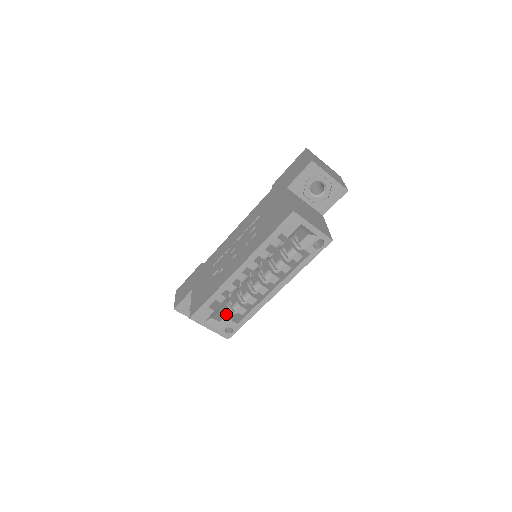
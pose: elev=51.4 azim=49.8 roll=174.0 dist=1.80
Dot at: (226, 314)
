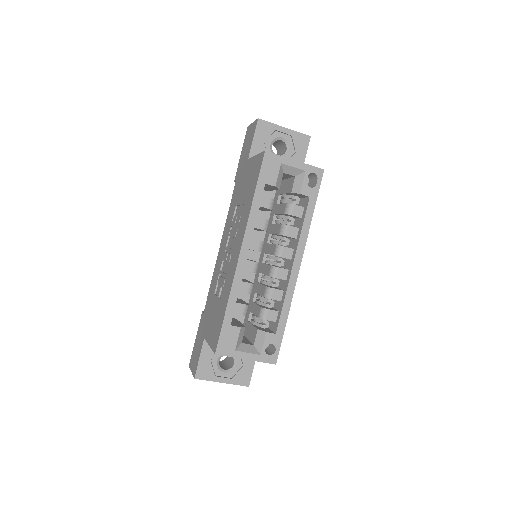
Dot at: (256, 330)
